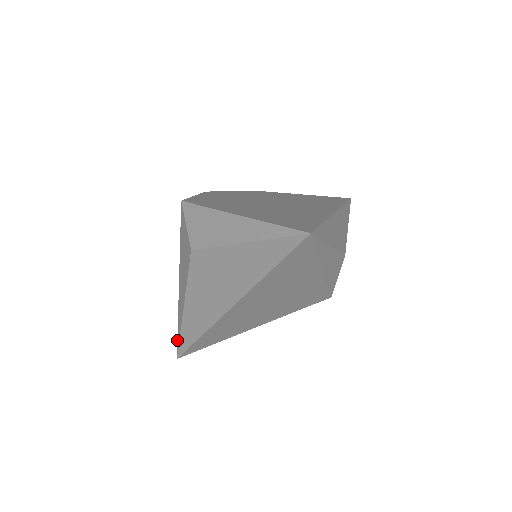
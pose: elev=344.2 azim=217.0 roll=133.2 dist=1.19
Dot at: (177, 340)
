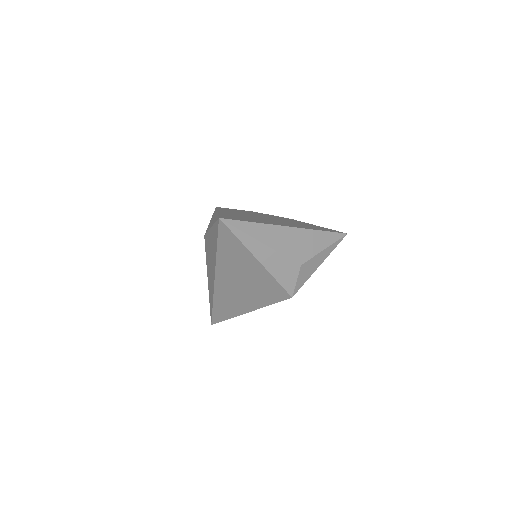
Dot at: occluded
